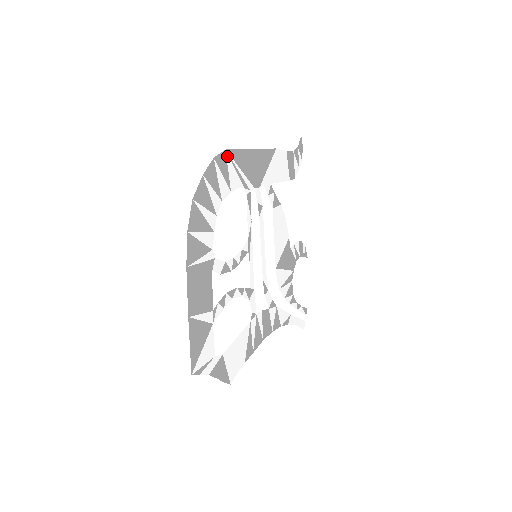
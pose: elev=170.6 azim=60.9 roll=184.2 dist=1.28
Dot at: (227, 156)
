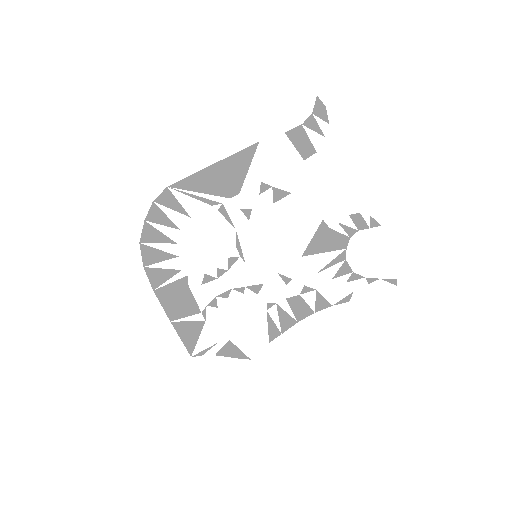
Dot at: (172, 191)
